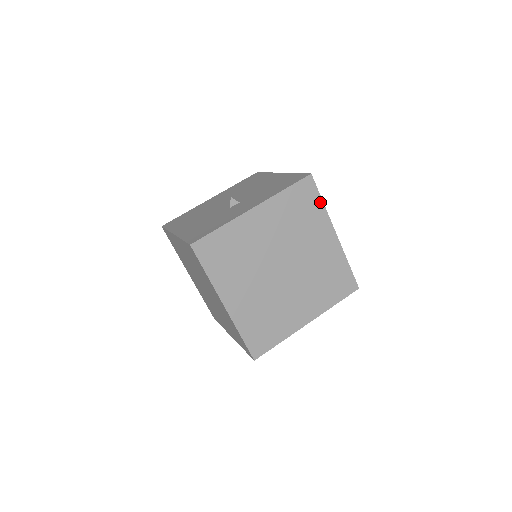
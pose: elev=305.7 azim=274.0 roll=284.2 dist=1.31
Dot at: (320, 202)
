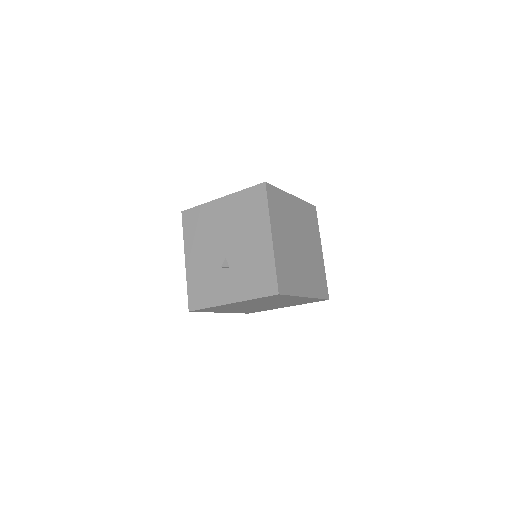
Dot at: (289, 296)
